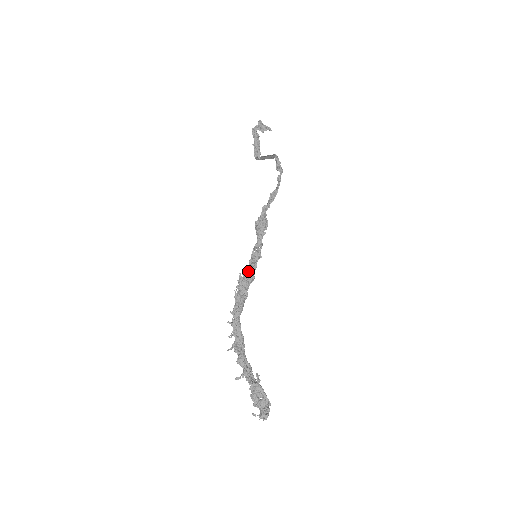
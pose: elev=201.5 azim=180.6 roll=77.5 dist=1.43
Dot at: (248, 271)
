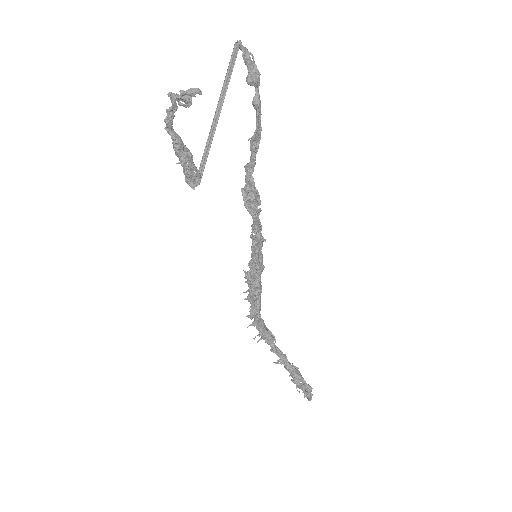
Dot at: (253, 262)
